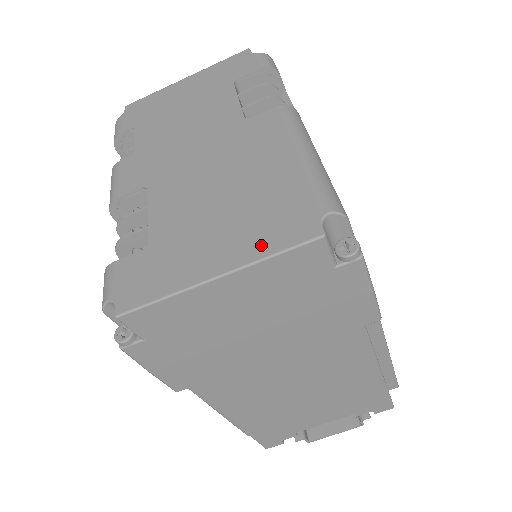
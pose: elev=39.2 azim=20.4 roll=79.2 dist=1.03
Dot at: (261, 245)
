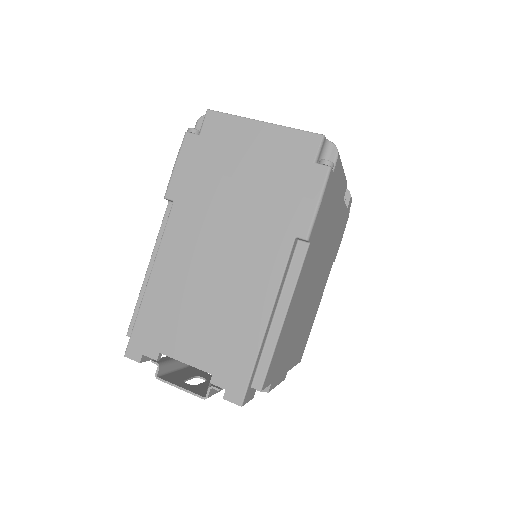
Dot at: occluded
